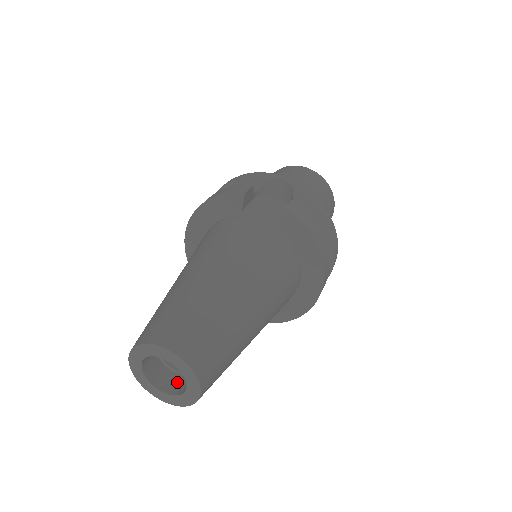
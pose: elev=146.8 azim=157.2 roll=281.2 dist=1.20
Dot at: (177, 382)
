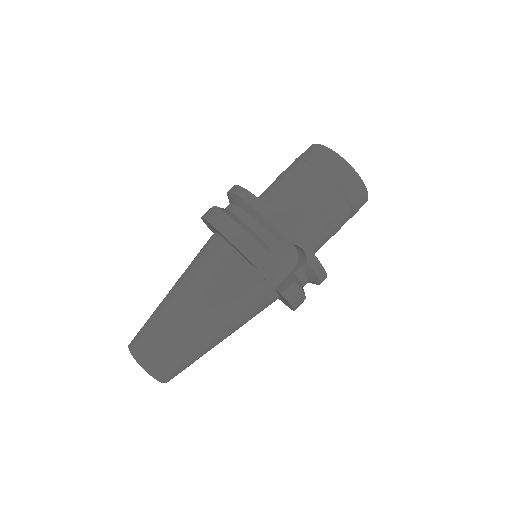
Dot at: occluded
